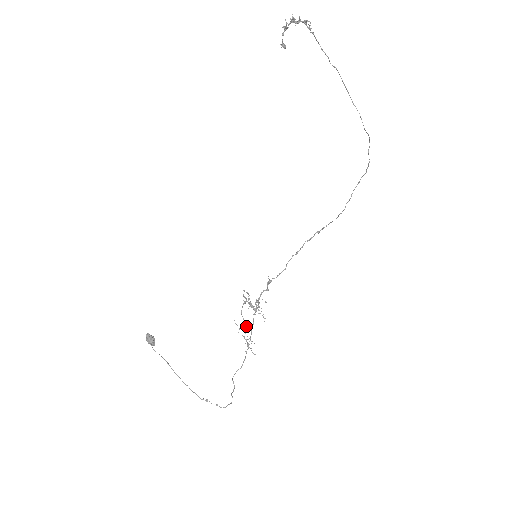
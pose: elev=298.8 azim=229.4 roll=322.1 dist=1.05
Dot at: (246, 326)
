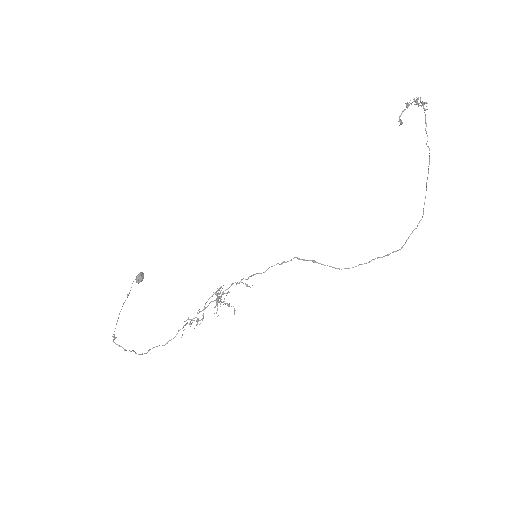
Dot at: (202, 318)
